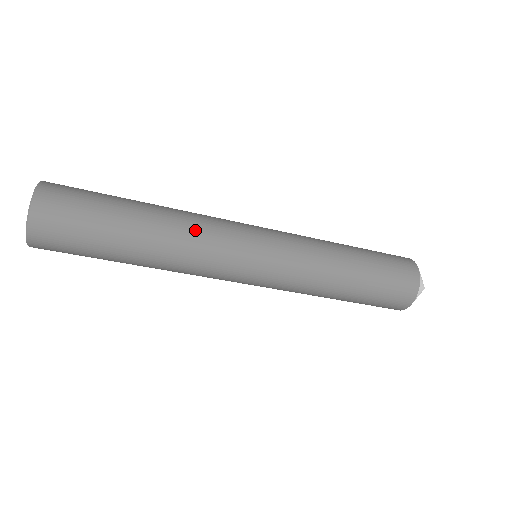
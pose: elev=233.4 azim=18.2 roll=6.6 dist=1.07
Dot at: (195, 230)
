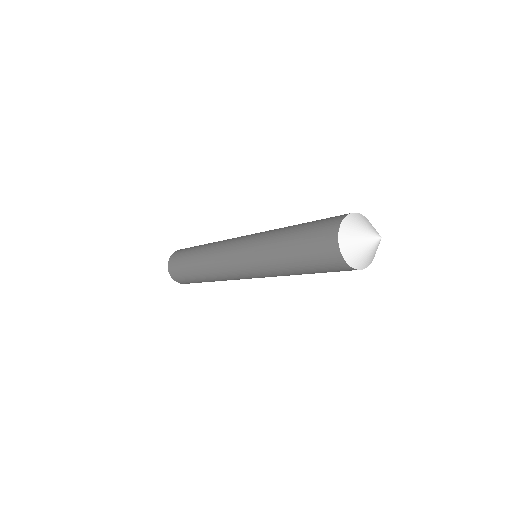
Dot at: (211, 253)
